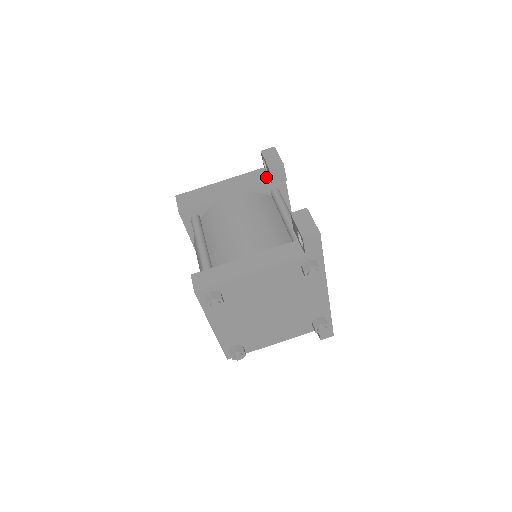
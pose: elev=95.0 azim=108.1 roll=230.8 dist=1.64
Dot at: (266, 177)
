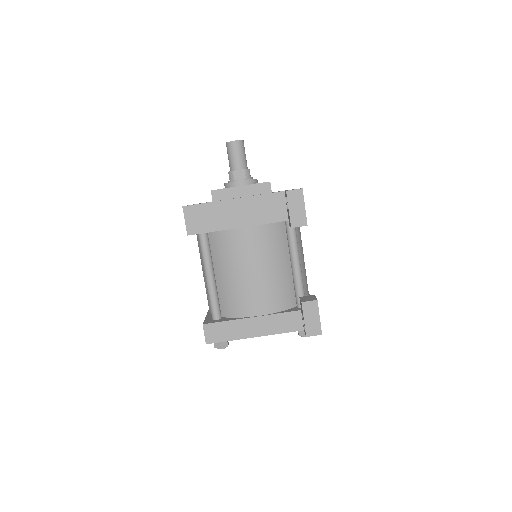
Dot at: (285, 210)
